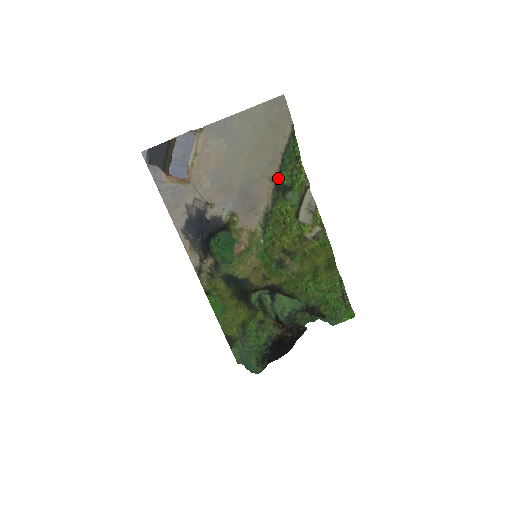
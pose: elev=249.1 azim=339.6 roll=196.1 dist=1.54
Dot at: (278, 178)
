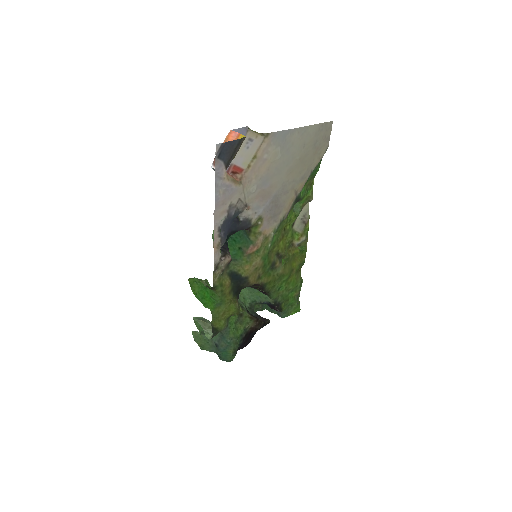
Dot at: (300, 192)
